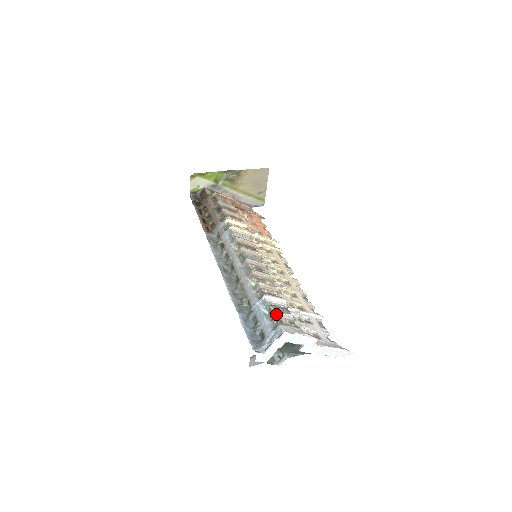
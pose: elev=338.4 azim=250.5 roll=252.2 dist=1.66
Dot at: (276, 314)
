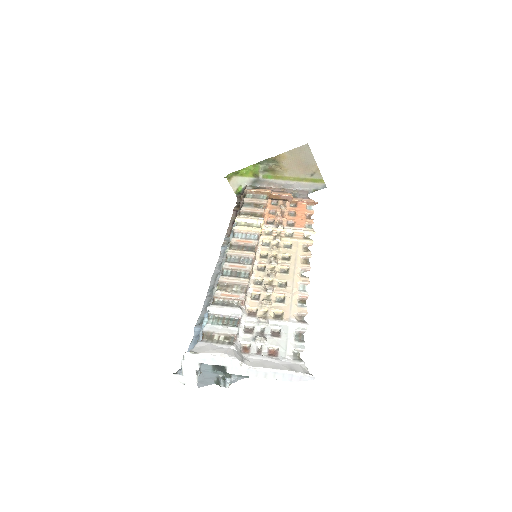
Dot at: (208, 328)
